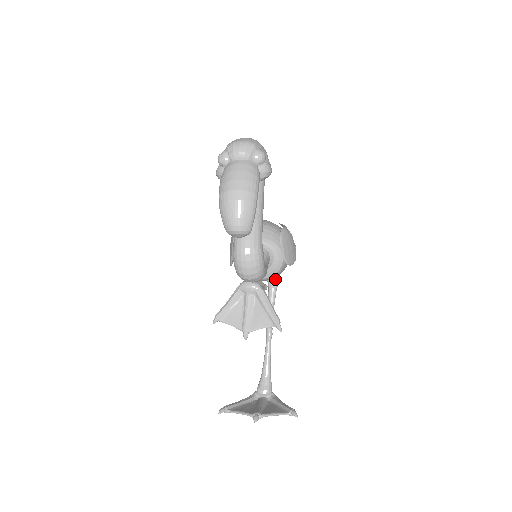
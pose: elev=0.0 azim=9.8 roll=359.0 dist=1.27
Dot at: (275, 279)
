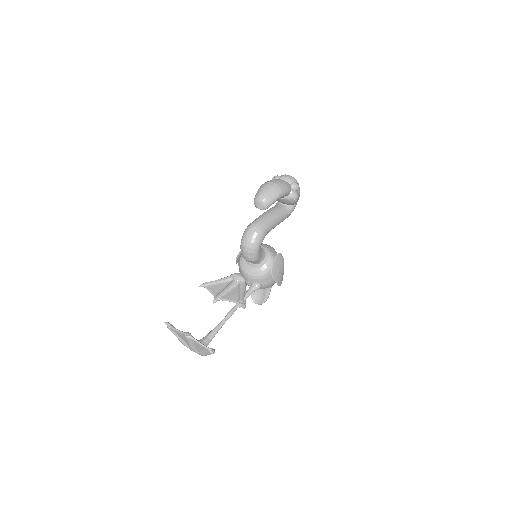
Dot at: (257, 284)
